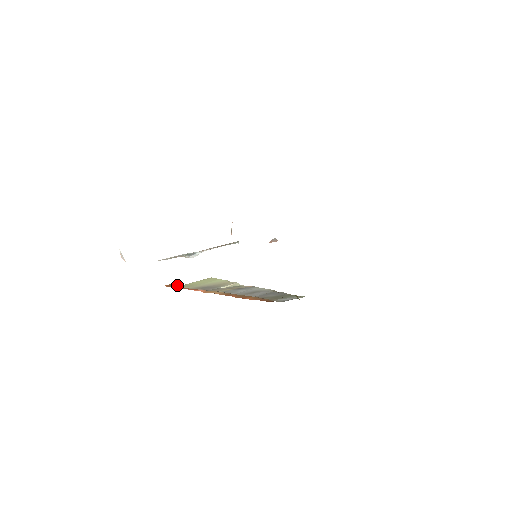
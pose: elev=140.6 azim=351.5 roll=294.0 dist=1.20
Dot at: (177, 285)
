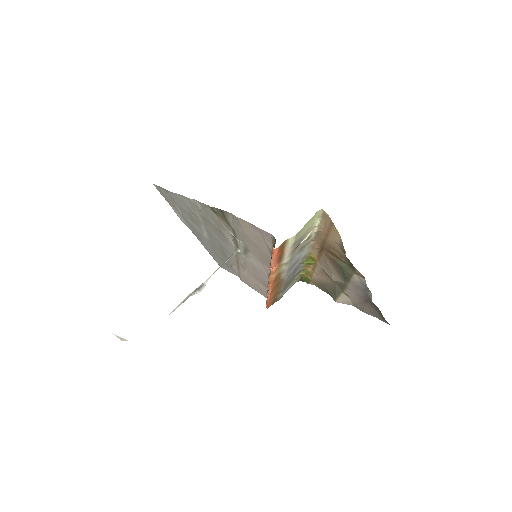
Dot at: (283, 246)
